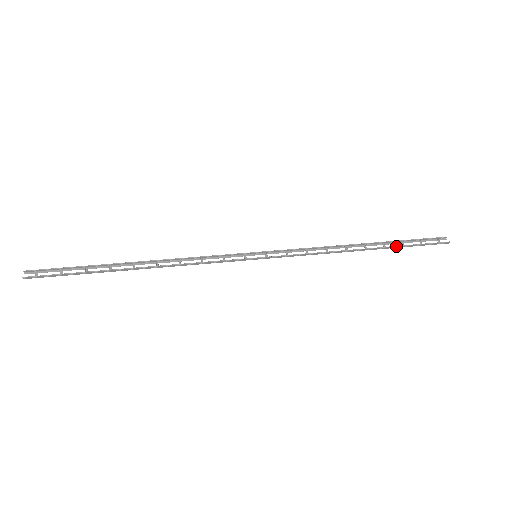
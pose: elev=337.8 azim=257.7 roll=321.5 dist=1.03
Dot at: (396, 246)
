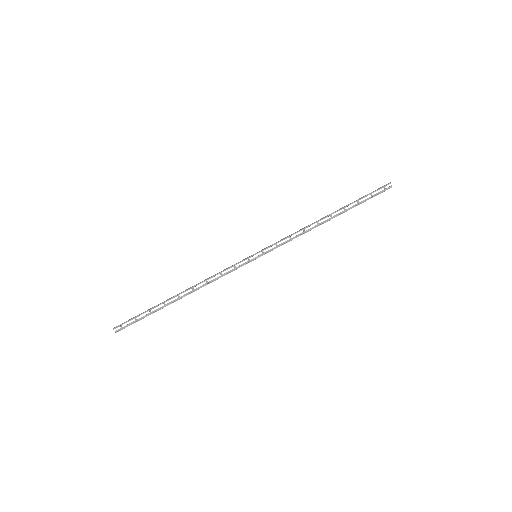
Dot at: occluded
